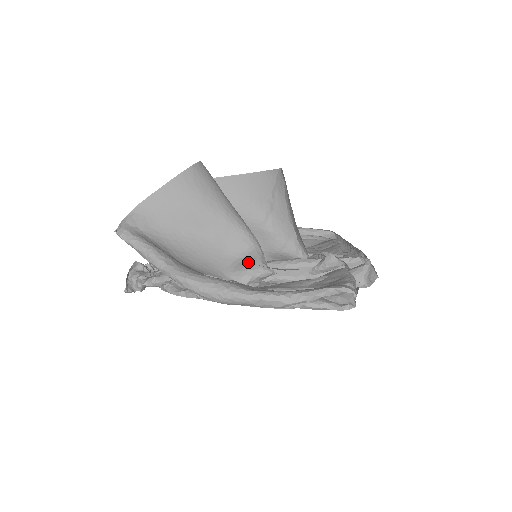
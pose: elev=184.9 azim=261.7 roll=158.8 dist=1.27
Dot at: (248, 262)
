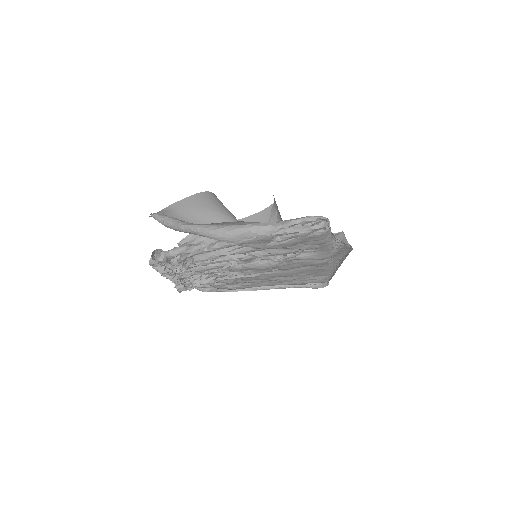
Dot at: occluded
